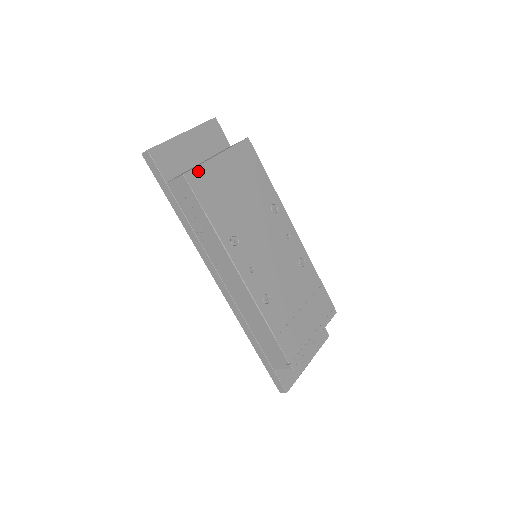
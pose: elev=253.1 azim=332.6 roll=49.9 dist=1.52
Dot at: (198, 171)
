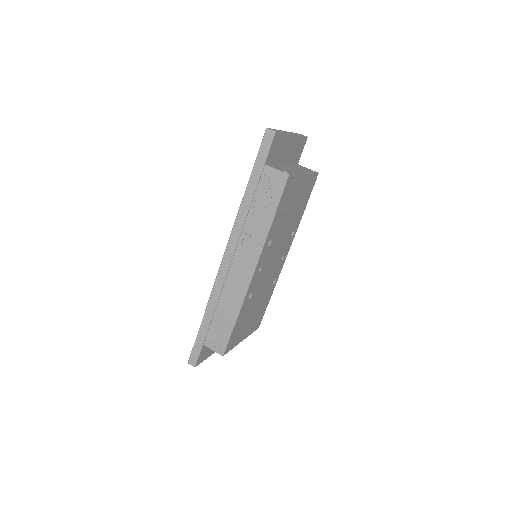
Dot at: (294, 178)
